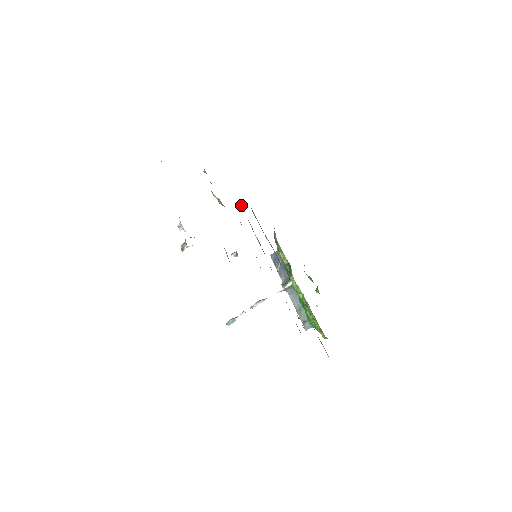
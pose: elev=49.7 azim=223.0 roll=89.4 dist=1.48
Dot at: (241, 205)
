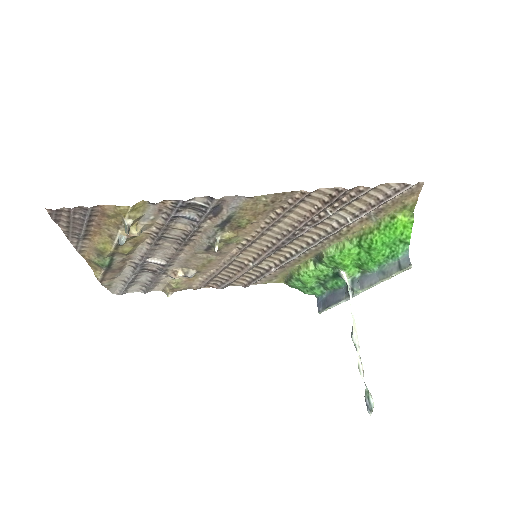
Dot at: (223, 281)
